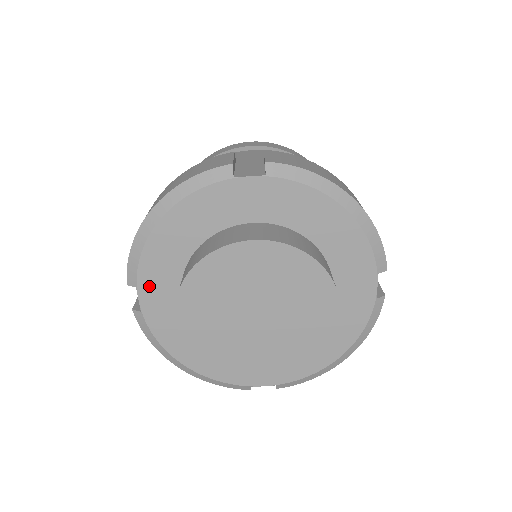
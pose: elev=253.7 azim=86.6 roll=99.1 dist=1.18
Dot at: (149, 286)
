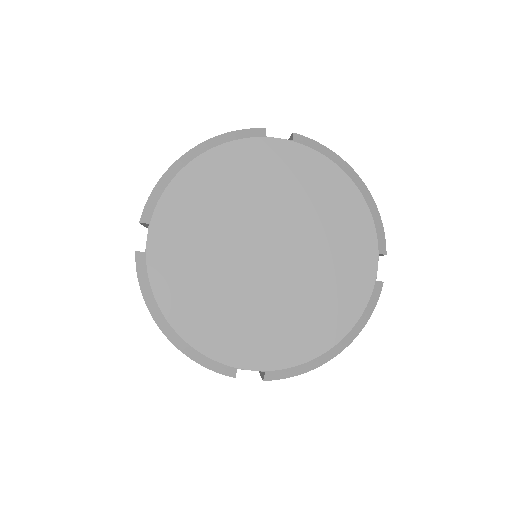
Dot at: (162, 224)
